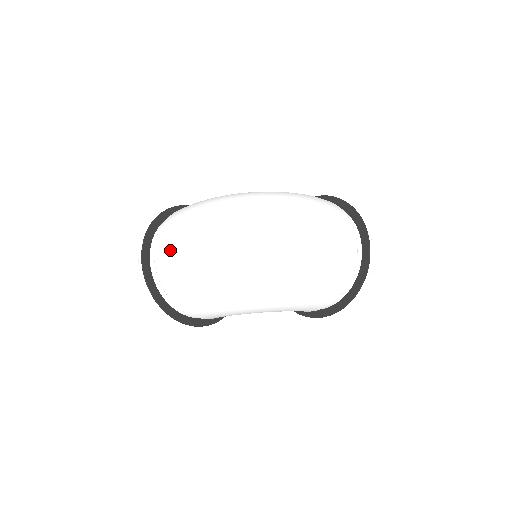
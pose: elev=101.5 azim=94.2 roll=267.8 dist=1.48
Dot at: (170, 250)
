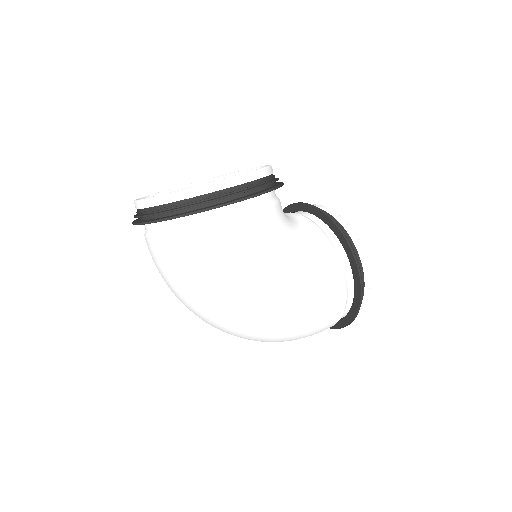
Dot at: (158, 266)
